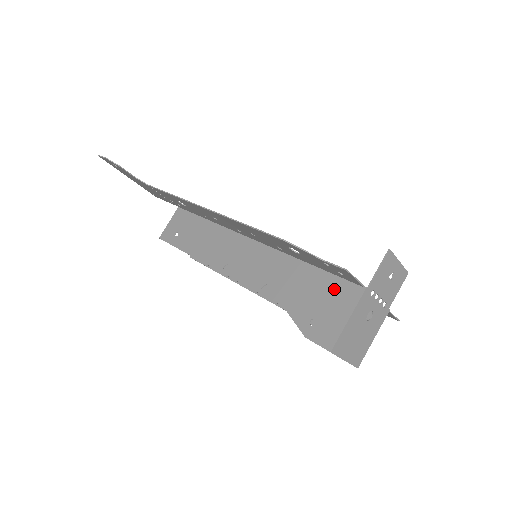
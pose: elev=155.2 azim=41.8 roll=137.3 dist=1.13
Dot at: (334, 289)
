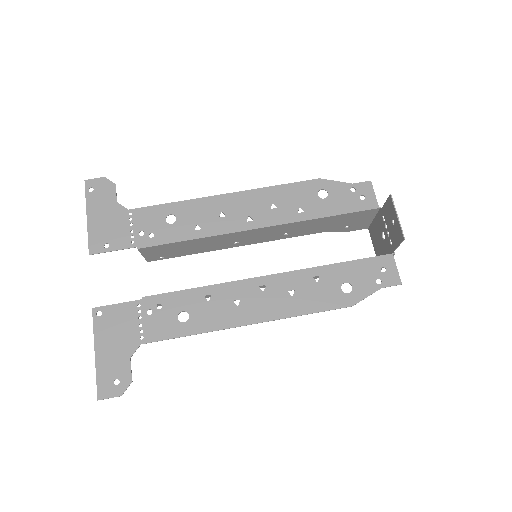
Dot at: occluded
